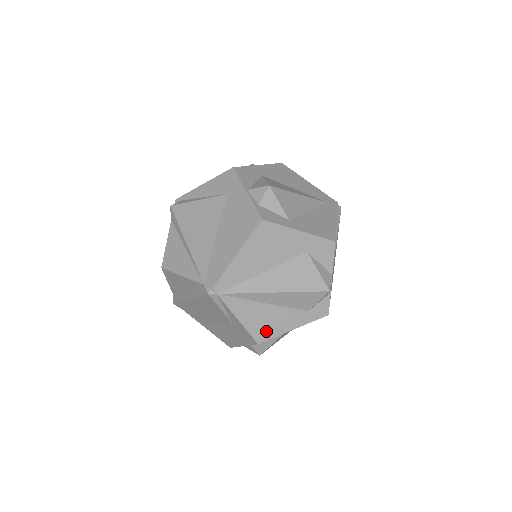
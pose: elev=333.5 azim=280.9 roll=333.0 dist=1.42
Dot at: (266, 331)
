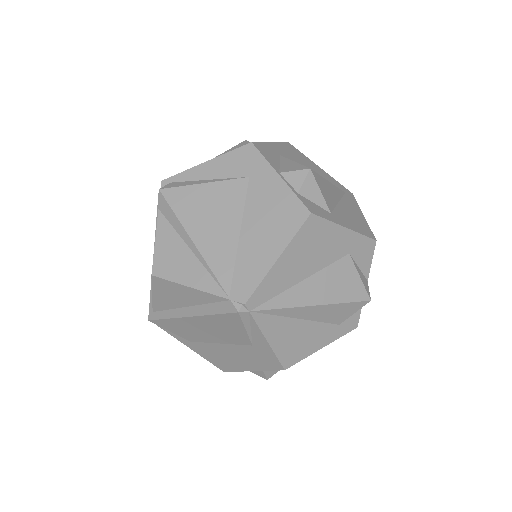
Dot at: (295, 353)
